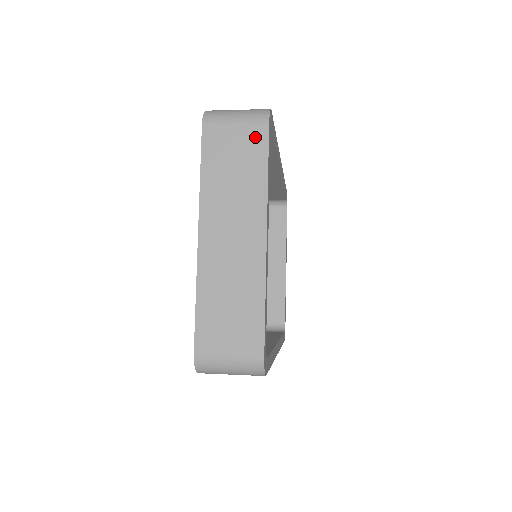
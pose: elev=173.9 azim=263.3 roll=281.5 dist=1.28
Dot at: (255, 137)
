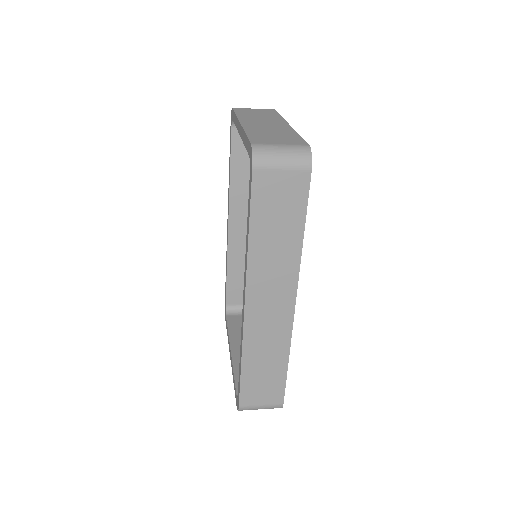
Dot at: (268, 111)
